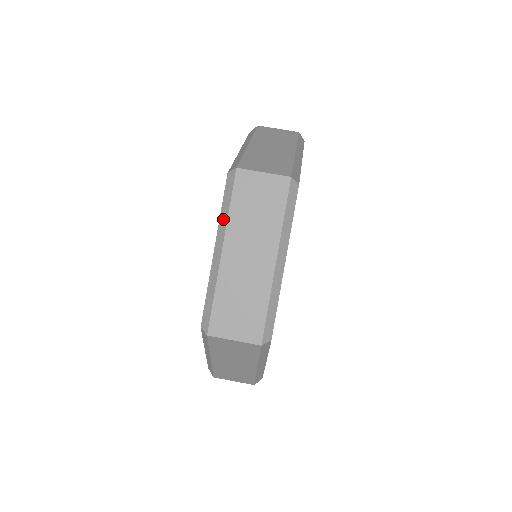
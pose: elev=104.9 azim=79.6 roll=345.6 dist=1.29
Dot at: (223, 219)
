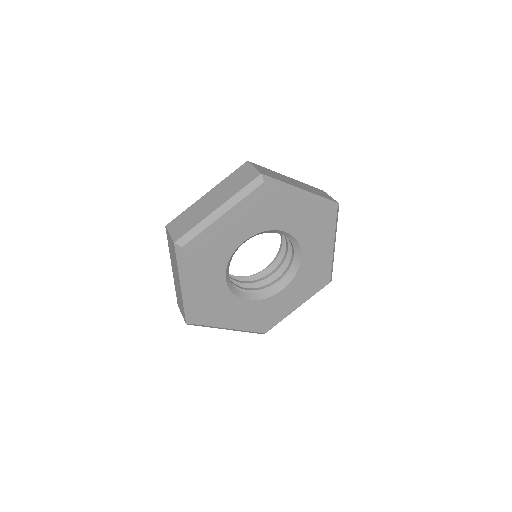
Dot at: occluded
